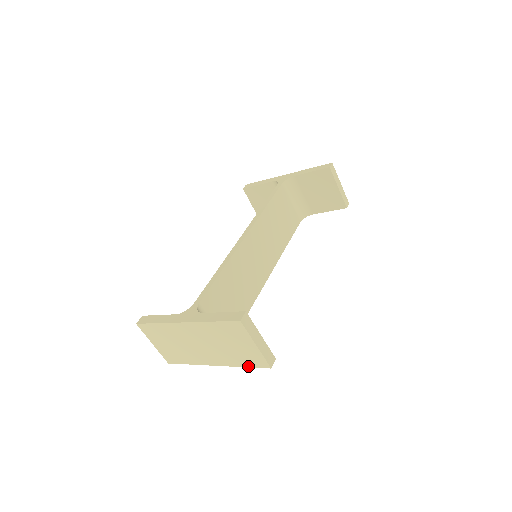
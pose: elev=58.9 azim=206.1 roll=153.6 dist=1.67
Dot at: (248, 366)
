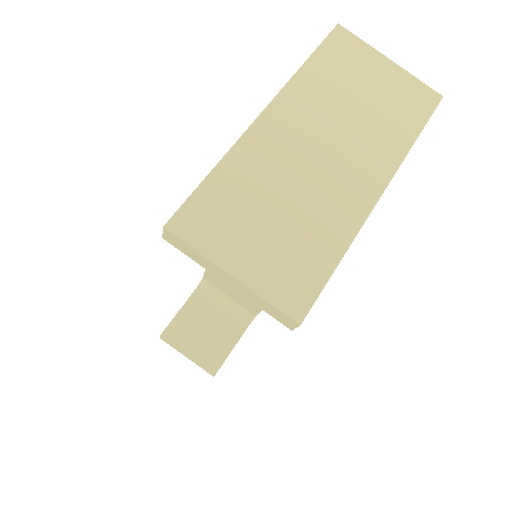
Dot at: (418, 129)
